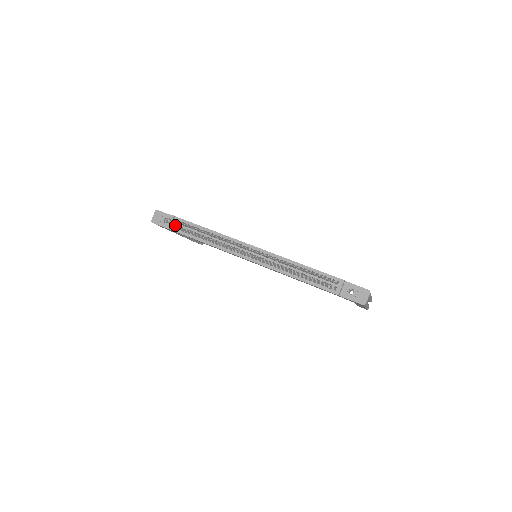
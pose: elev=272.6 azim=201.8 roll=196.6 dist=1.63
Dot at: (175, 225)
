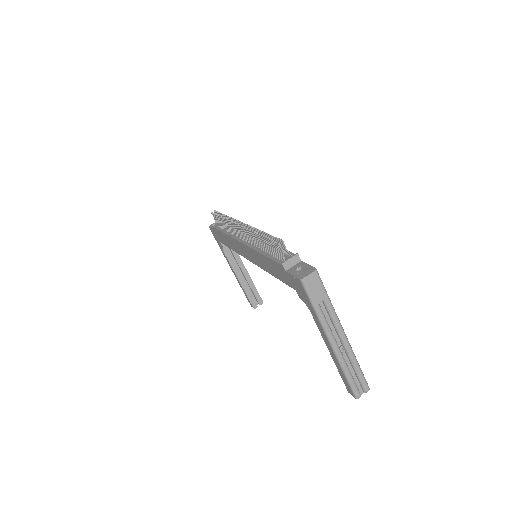
Dot at: occluded
